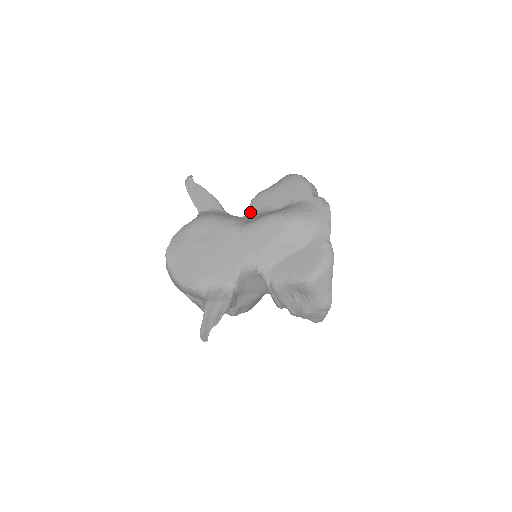
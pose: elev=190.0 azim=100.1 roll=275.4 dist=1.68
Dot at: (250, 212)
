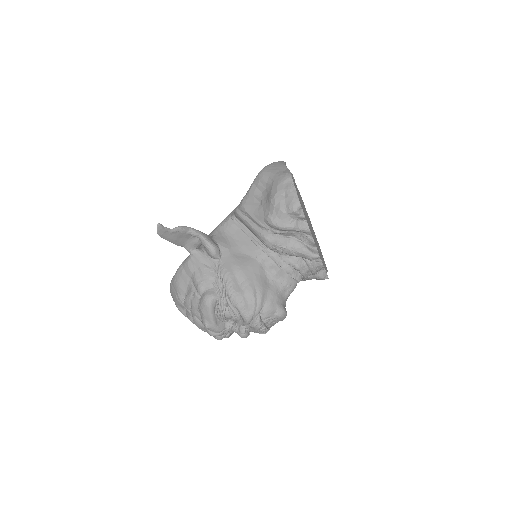
Dot at: occluded
